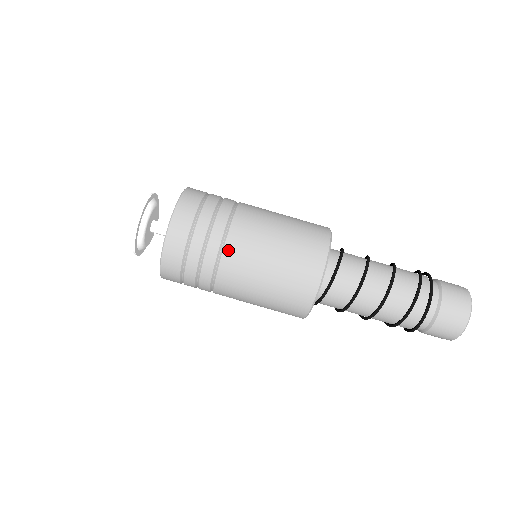
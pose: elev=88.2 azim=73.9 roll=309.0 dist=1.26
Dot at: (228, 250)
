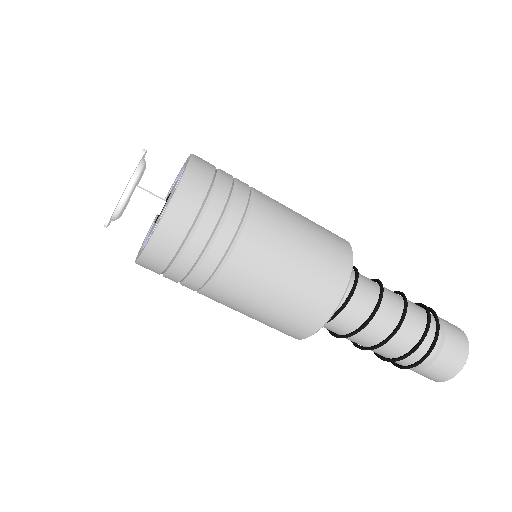
Dot at: (231, 266)
